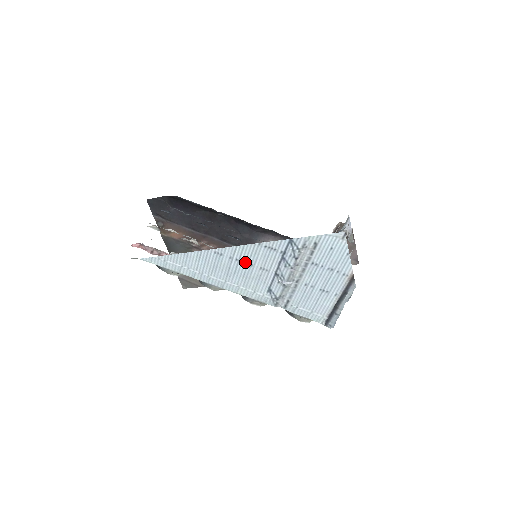
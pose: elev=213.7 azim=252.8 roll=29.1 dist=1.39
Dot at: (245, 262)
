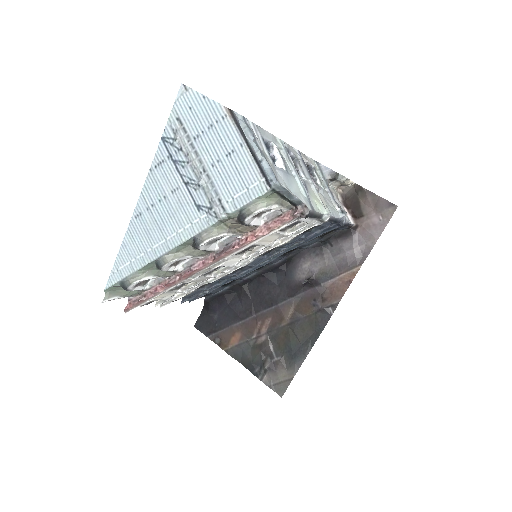
Dot at: (159, 200)
